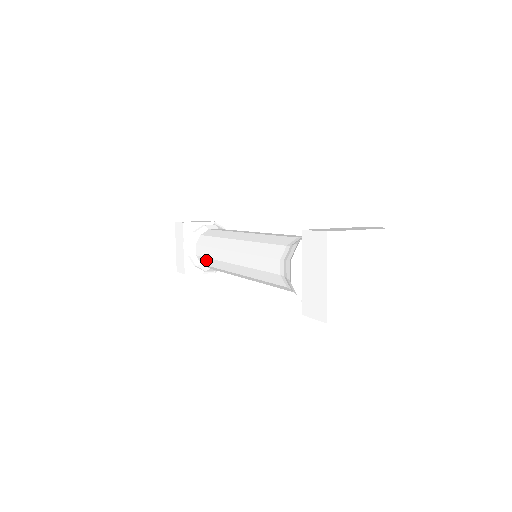
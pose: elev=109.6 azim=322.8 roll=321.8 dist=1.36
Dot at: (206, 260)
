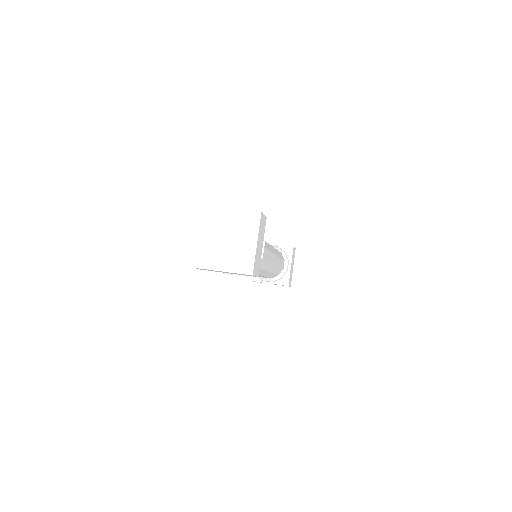
Dot at: occluded
